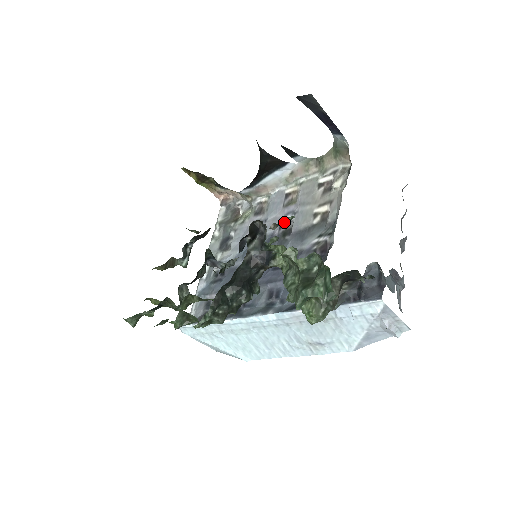
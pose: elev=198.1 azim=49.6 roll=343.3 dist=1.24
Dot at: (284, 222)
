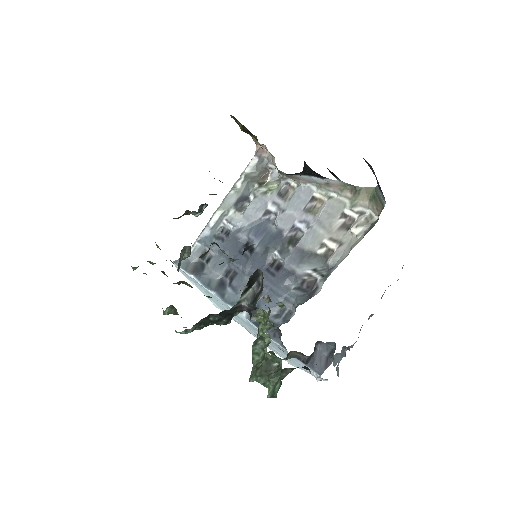
Dot at: (296, 228)
